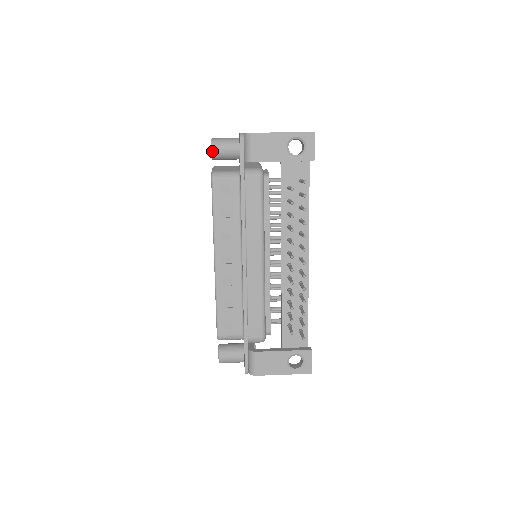
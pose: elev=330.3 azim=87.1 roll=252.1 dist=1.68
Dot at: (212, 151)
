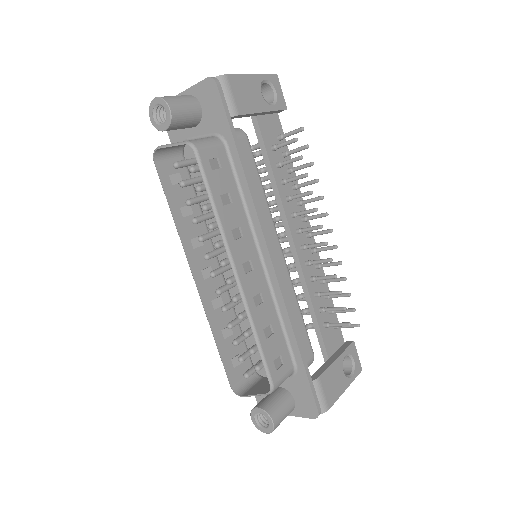
Dot at: (171, 112)
